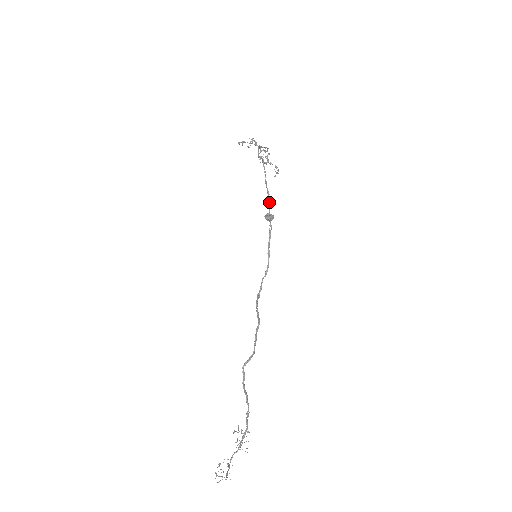
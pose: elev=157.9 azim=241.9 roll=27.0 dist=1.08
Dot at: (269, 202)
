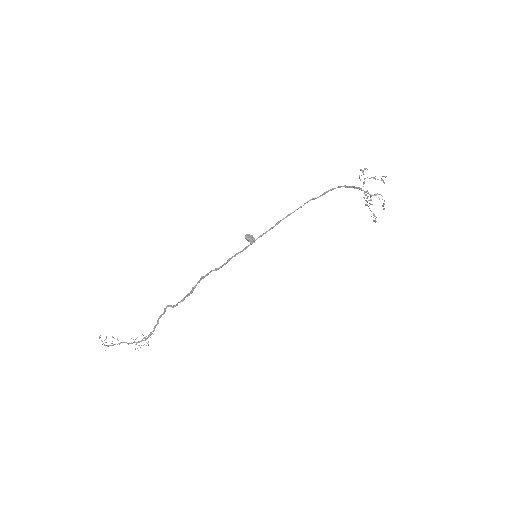
Dot at: (269, 229)
